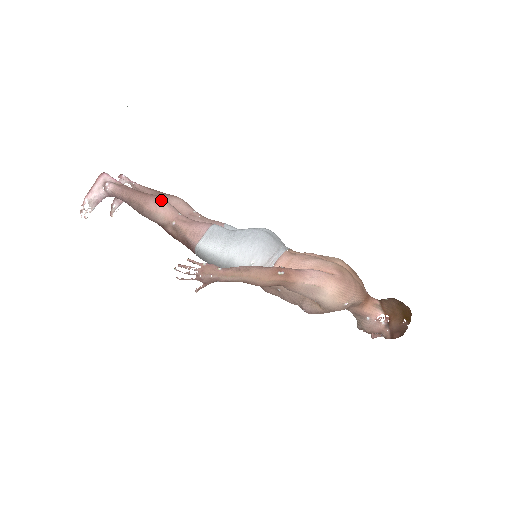
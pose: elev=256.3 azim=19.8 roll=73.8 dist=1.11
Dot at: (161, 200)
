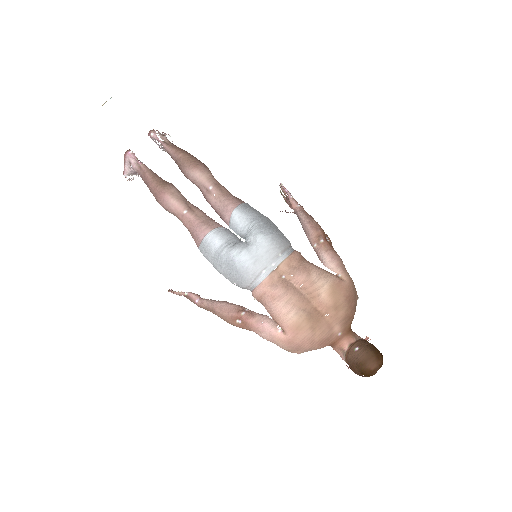
Dot at: (166, 200)
